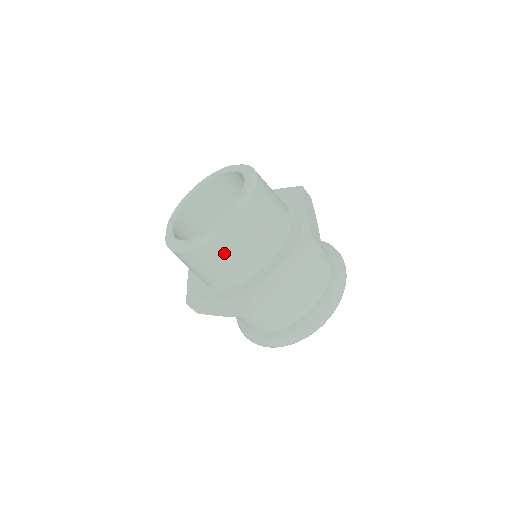
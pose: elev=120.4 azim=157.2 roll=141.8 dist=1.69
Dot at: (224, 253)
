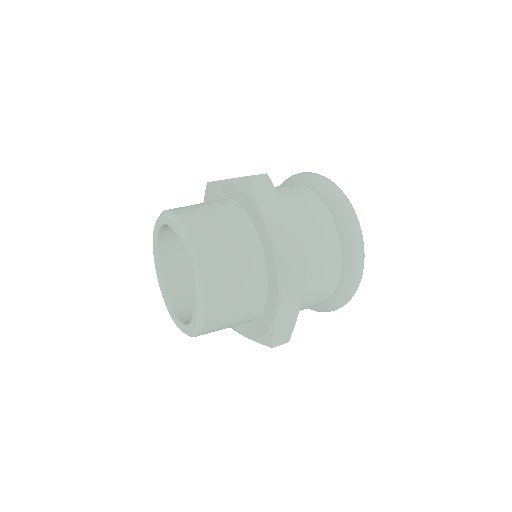
Dot at: (222, 270)
